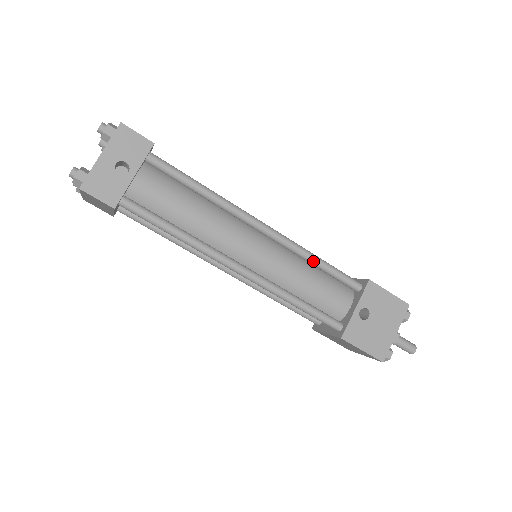
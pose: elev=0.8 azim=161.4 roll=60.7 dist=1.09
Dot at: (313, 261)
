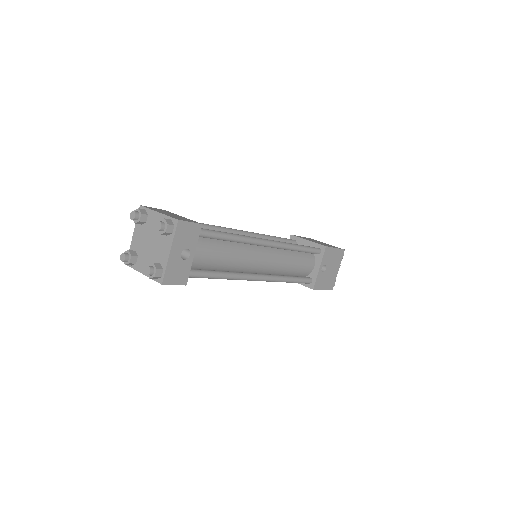
Dot at: (296, 250)
